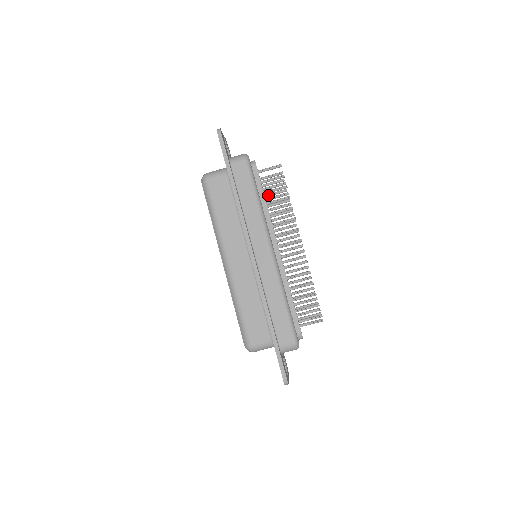
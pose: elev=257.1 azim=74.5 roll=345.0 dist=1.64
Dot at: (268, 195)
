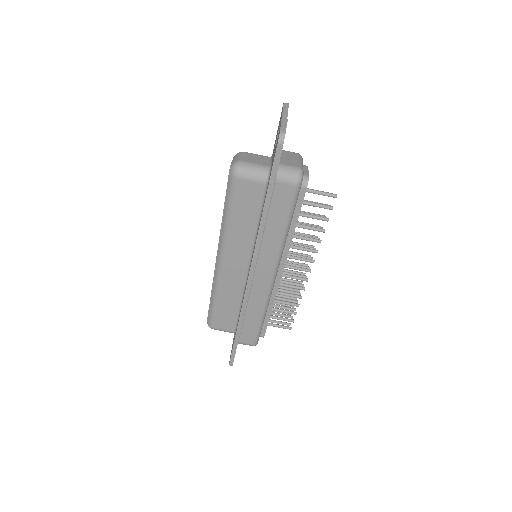
Dot at: occluded
